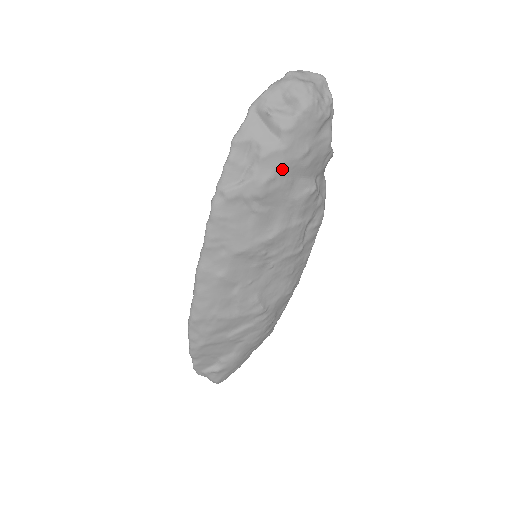
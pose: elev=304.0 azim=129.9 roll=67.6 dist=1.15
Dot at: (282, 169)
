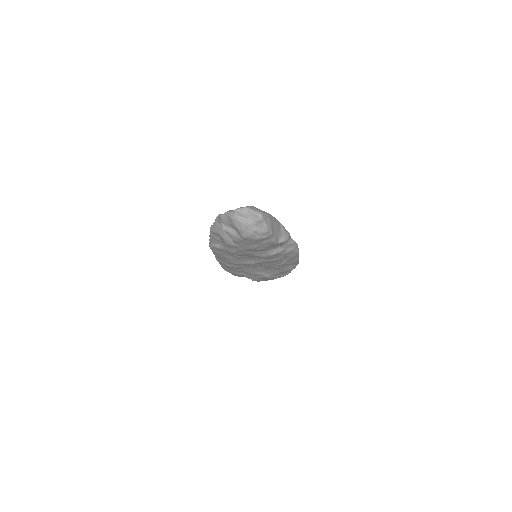
Dot at: (241, 251)
